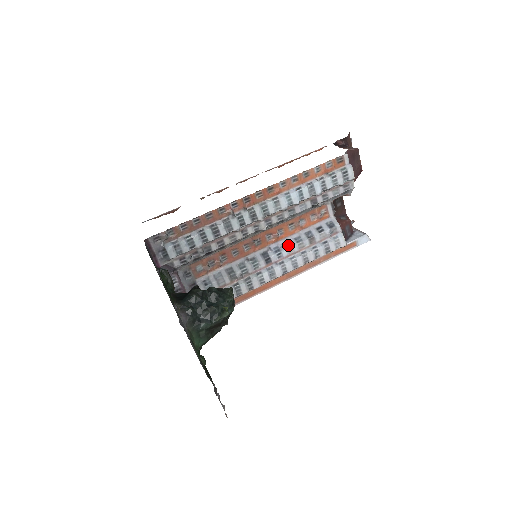
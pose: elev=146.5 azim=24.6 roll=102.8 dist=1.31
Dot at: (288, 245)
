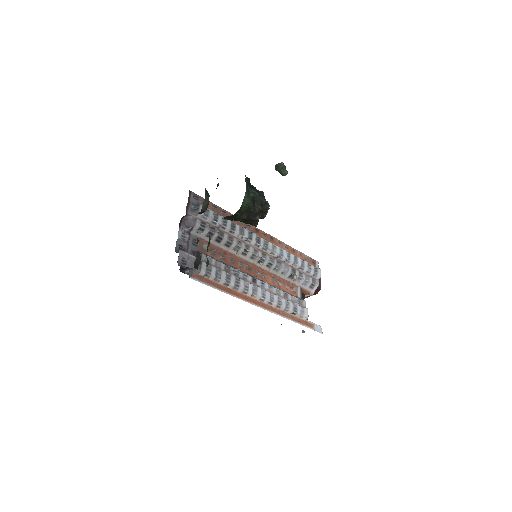
Dot at: occluded
